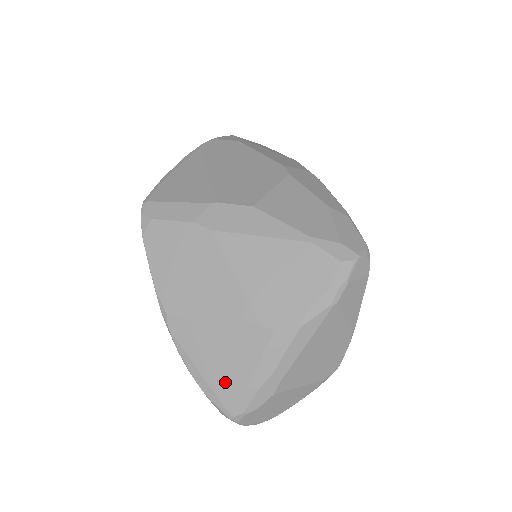
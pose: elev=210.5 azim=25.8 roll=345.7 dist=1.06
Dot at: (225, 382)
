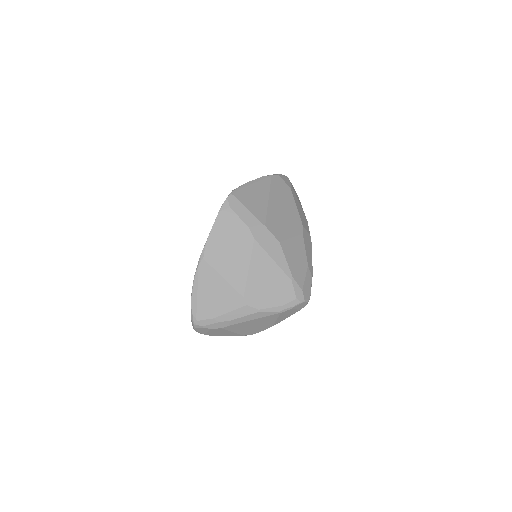
Dot at: (206, 308)
